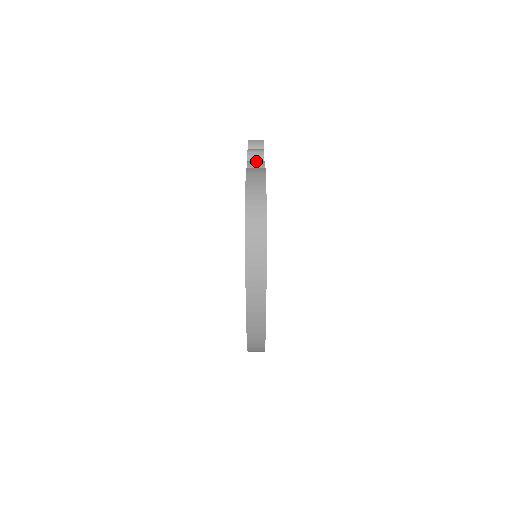
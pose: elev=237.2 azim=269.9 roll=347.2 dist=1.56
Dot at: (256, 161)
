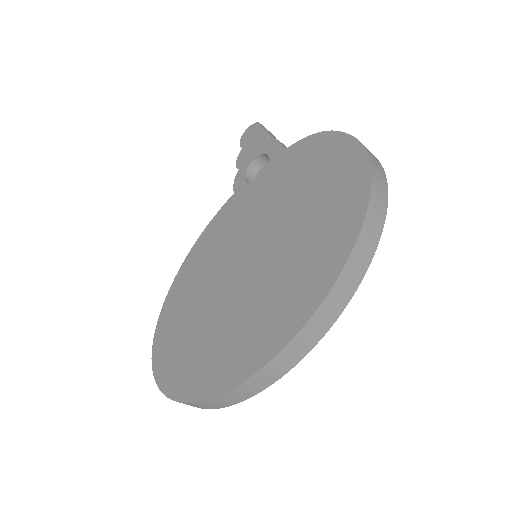
Dot at: occluded
